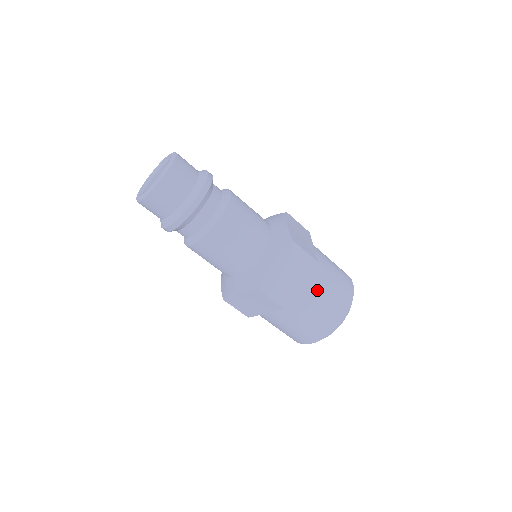
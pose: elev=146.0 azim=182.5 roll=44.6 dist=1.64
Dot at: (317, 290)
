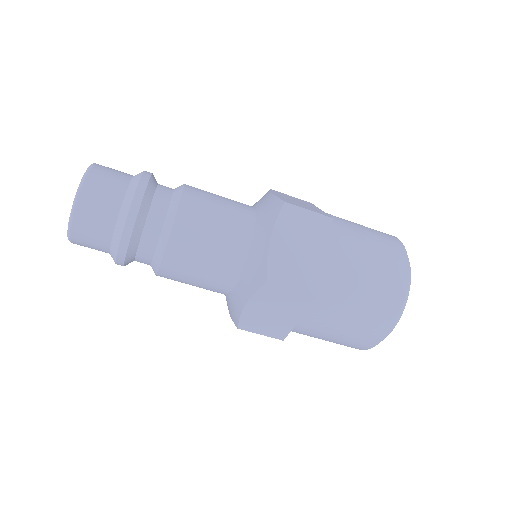
Dot at: (351, 256)
